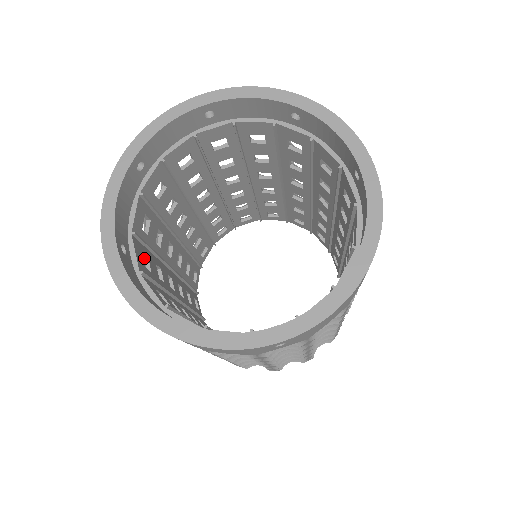
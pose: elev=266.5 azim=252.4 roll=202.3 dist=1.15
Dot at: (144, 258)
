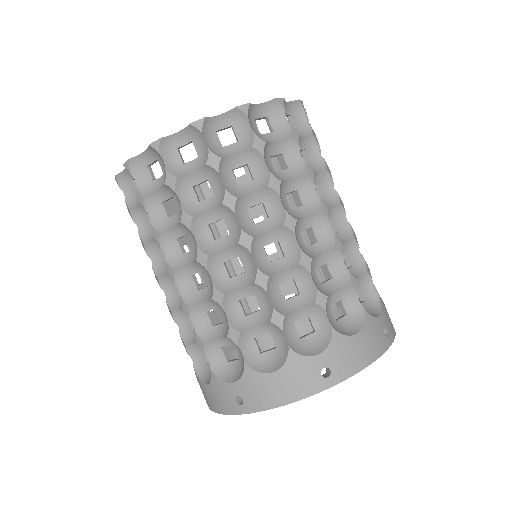
Dot at: occluded
